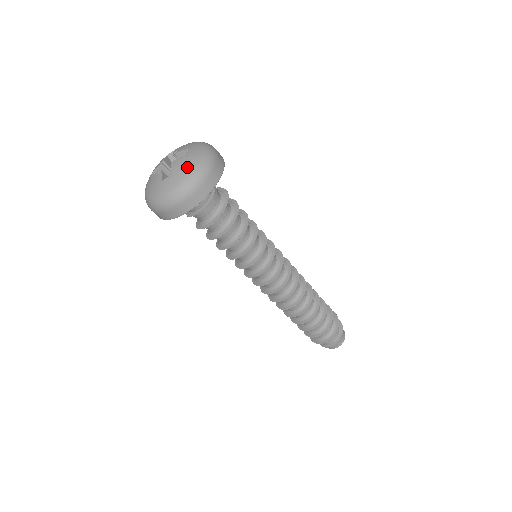
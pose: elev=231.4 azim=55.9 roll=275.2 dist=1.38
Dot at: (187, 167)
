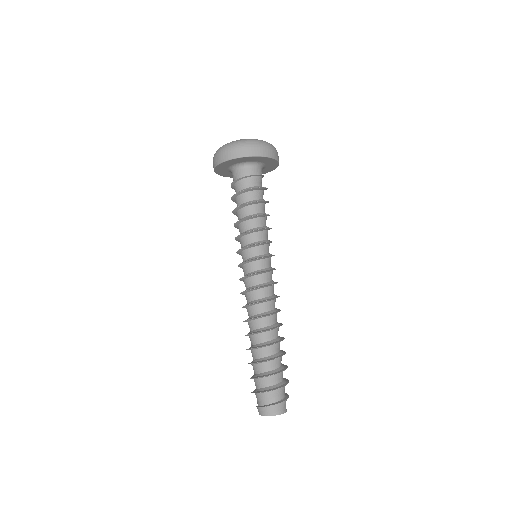
Dot at: occluded
